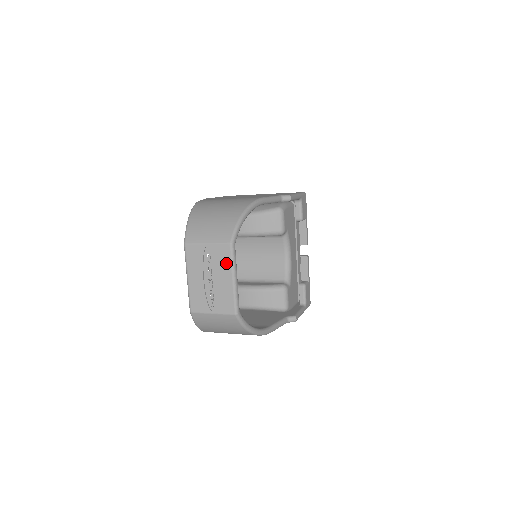
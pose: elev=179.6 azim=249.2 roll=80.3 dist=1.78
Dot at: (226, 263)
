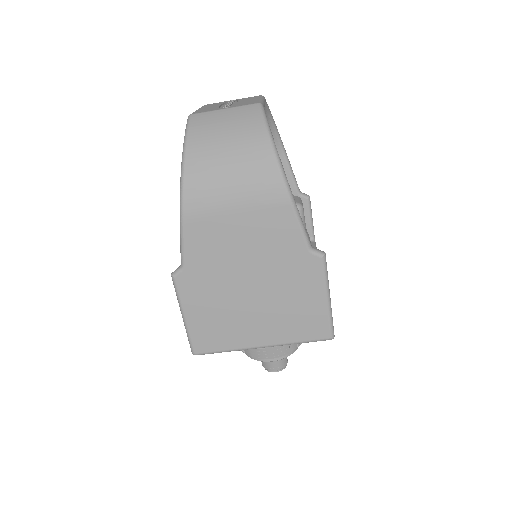
Dot at: (254, 98)
